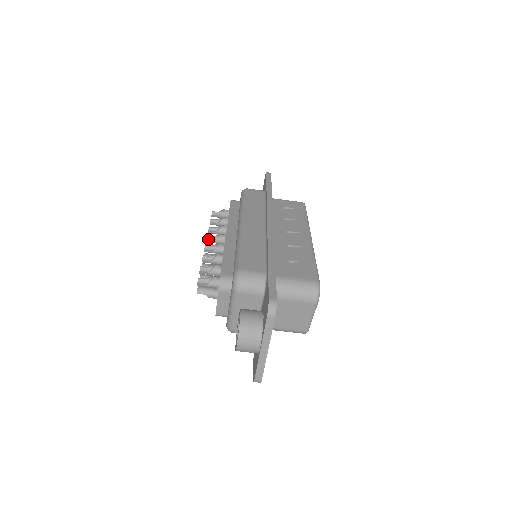
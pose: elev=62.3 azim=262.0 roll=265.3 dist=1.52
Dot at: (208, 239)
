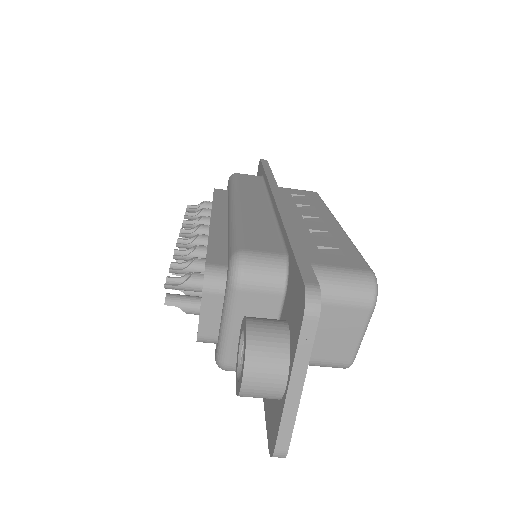
Dot at: occluded
